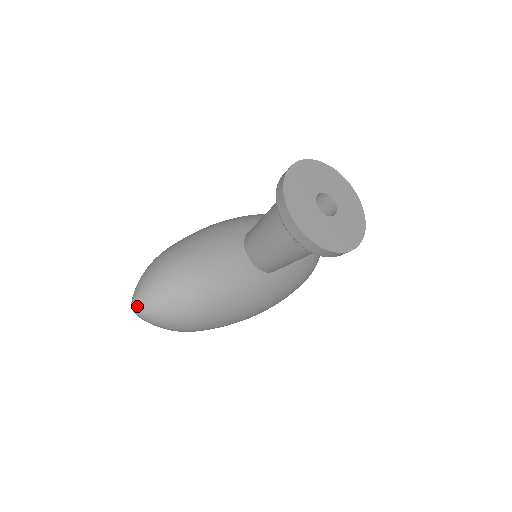
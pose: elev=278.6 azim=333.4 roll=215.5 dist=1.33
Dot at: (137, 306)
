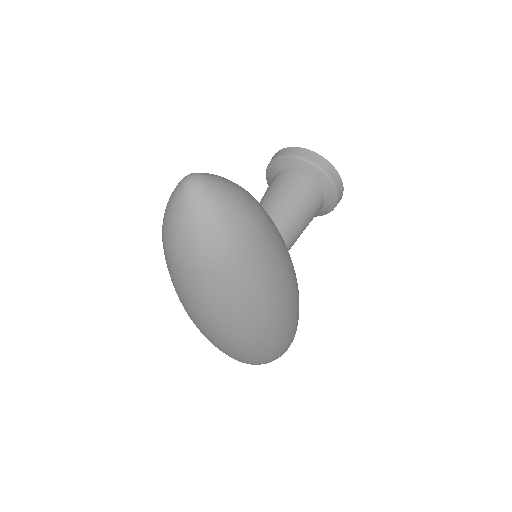
Dot at: (196, 173)
